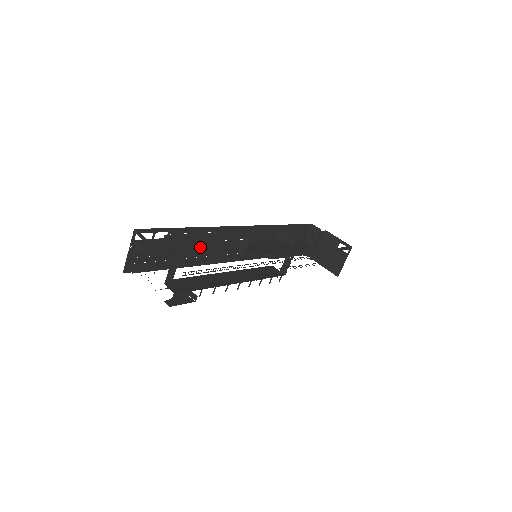
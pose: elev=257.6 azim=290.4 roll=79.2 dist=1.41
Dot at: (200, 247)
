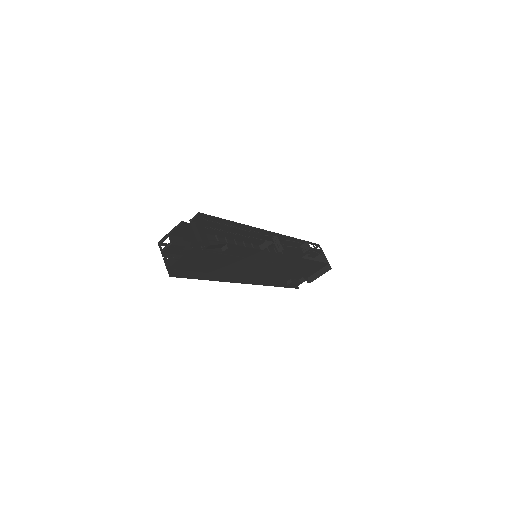
Dot at: occluded
